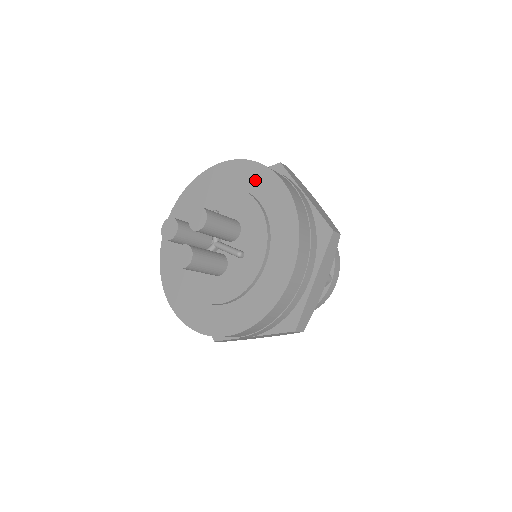
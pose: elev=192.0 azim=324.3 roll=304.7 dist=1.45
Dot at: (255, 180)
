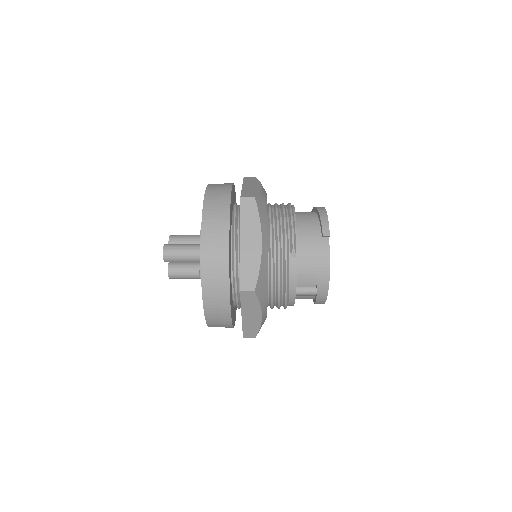
Dot at: occluded
